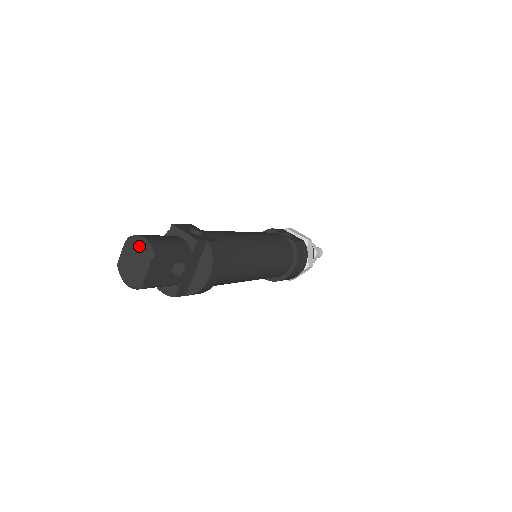
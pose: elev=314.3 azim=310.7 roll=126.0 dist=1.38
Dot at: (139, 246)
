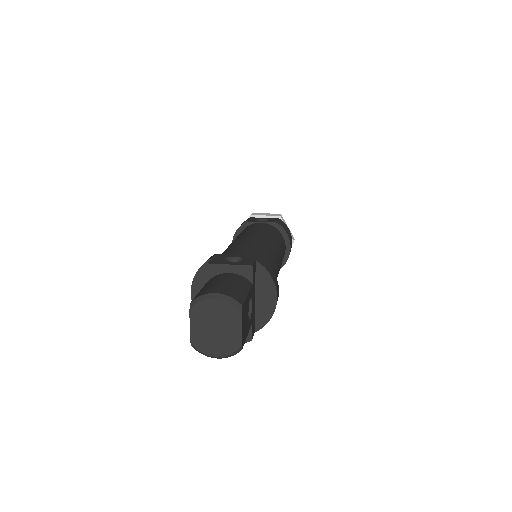
Dot at: (215, 306)
